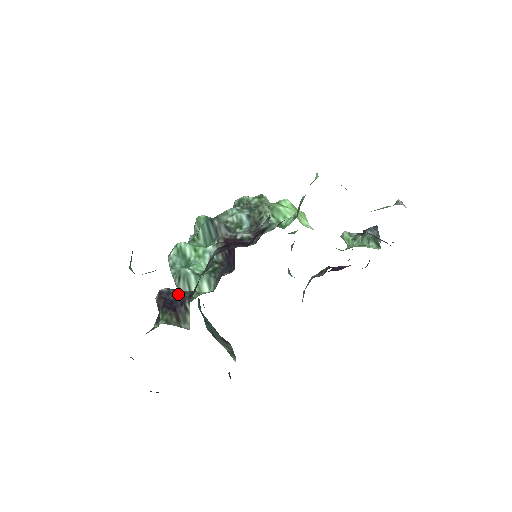
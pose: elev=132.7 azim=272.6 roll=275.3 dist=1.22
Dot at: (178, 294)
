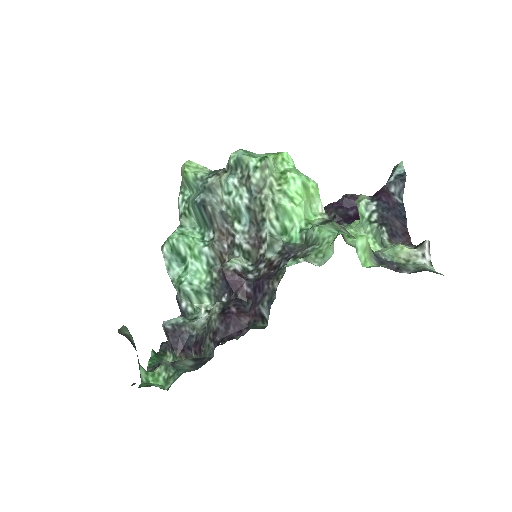
Dot at: (183, 330)
